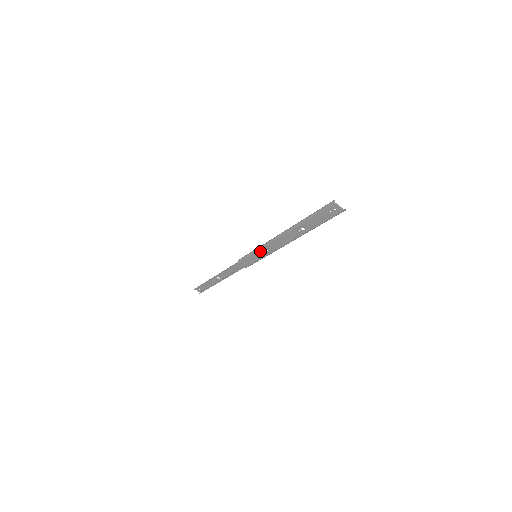
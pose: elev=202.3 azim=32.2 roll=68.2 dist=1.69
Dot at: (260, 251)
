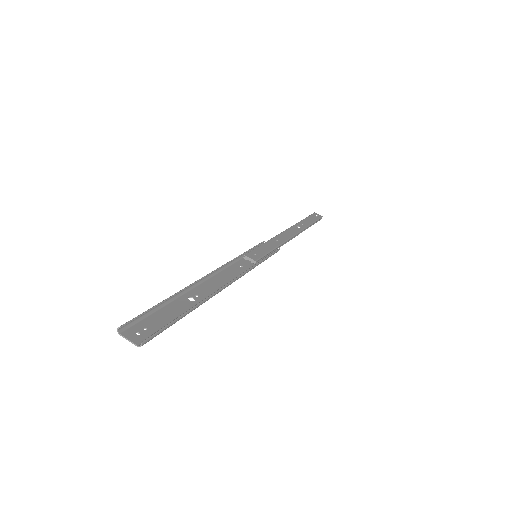
Dot at: (242, 261)
